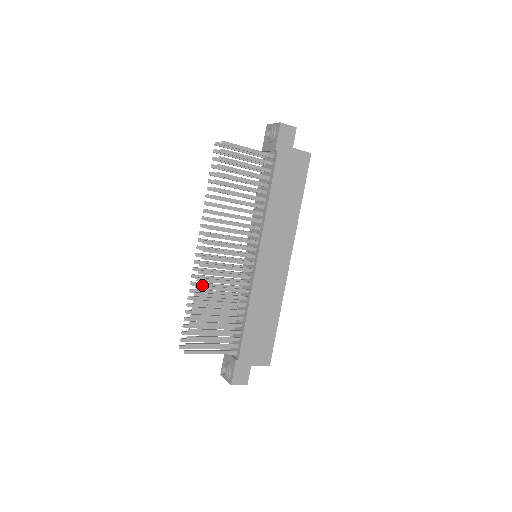
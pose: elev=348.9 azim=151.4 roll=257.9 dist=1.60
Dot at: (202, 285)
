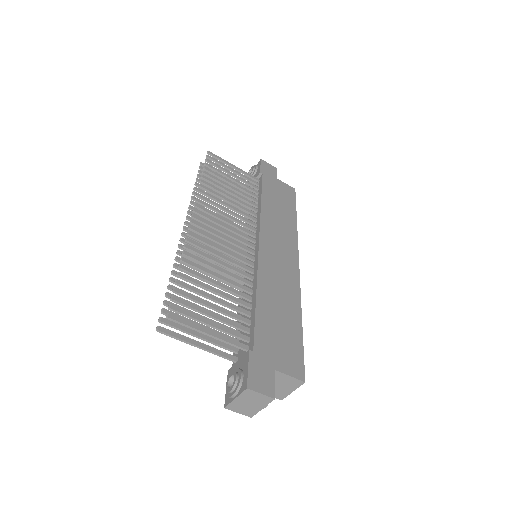
Dot at: (192, 247)
